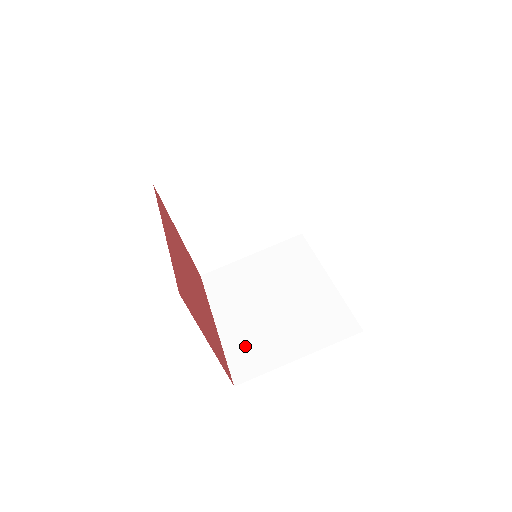
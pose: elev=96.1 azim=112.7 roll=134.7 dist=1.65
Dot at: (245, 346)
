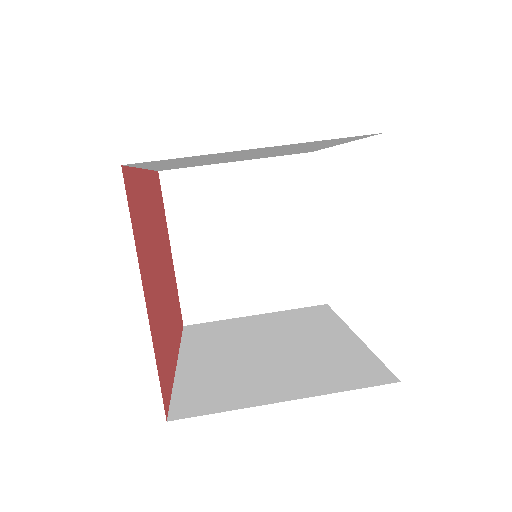
Dot at: (207, 383)
